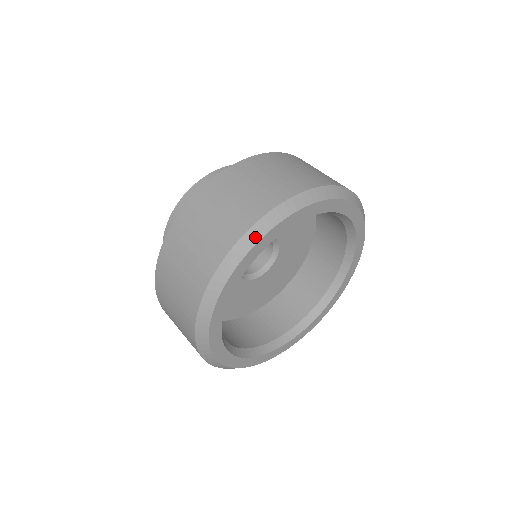
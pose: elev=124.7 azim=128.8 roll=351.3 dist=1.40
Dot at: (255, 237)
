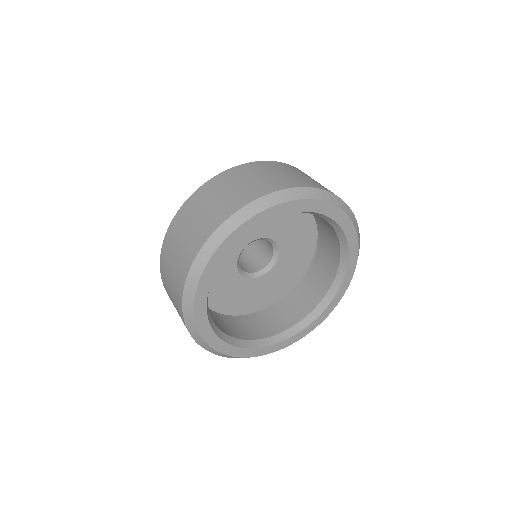
Dot at: (285, 197)
